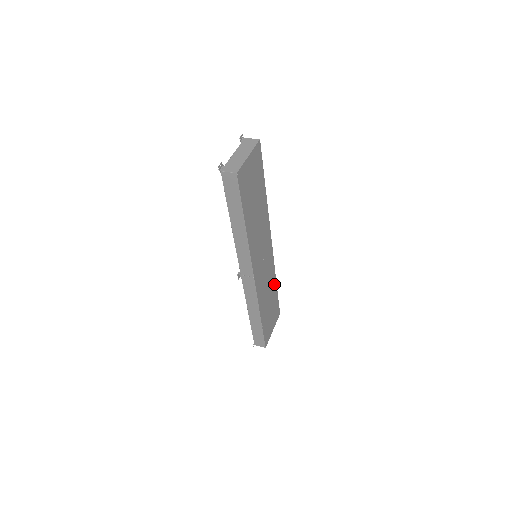
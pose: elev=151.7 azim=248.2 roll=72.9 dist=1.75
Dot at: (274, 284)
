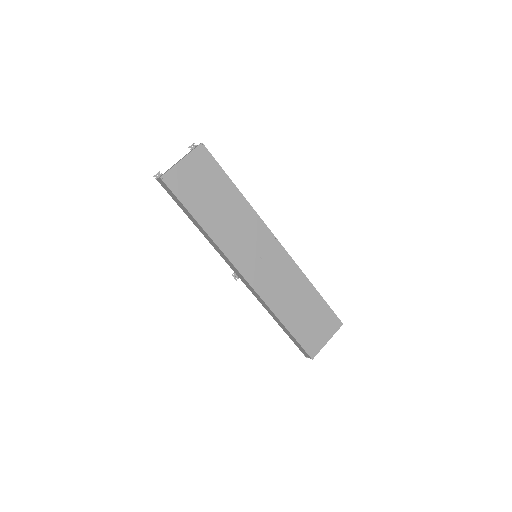
Dot at: (308, 287)
